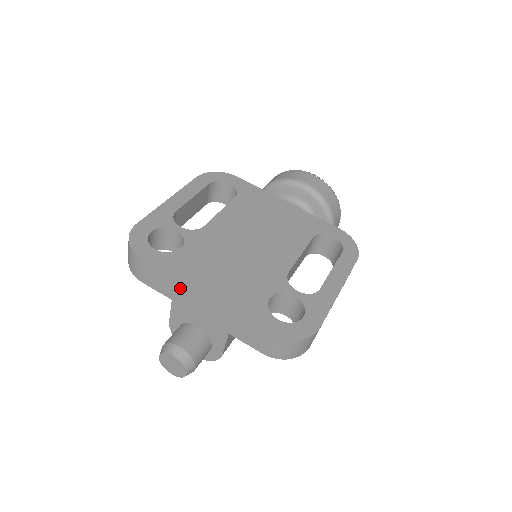
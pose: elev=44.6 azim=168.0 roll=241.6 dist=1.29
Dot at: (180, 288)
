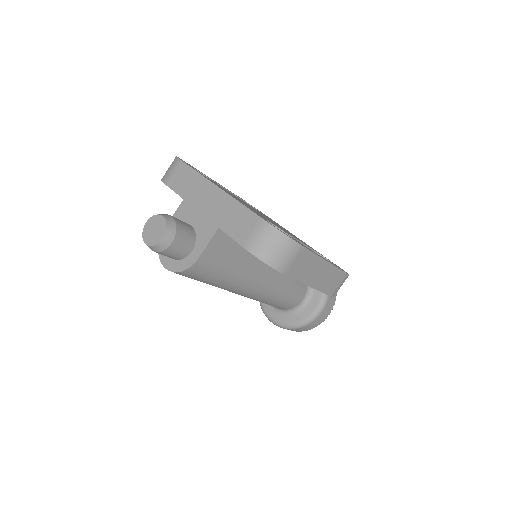
Dot at: (199, 183)
